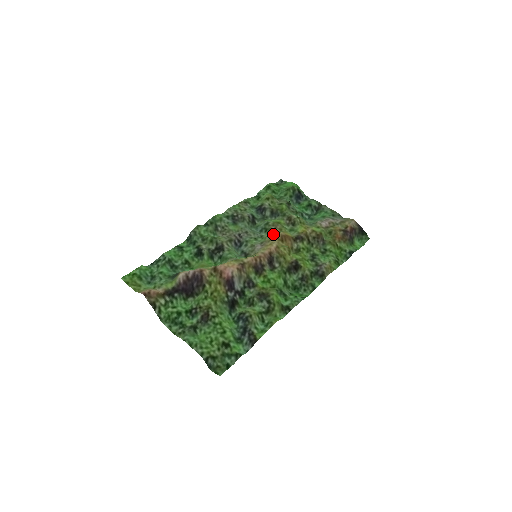
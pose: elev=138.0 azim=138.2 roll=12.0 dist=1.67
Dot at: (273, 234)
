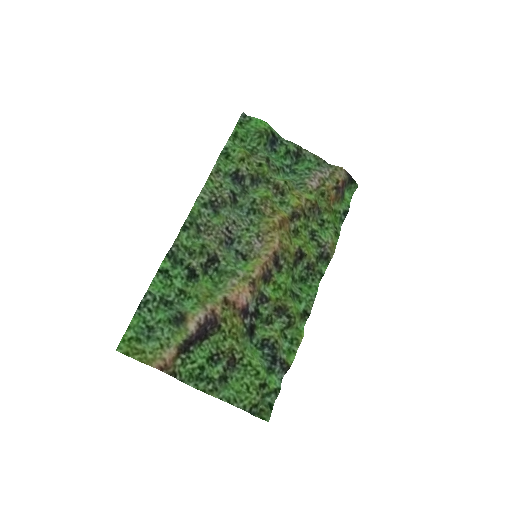
Dot at: (270, 223)
